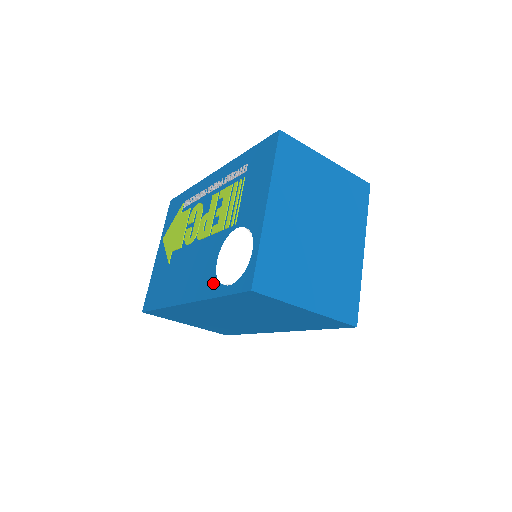
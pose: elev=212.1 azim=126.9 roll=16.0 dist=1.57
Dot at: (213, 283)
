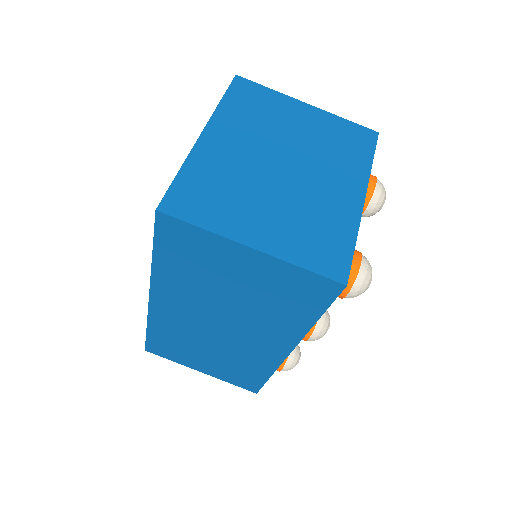
Dot at: occluded
